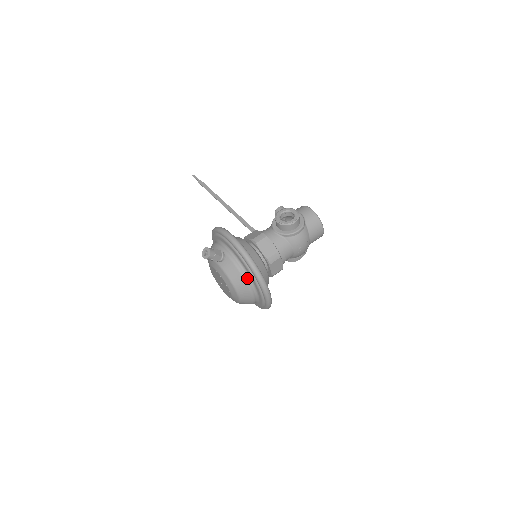
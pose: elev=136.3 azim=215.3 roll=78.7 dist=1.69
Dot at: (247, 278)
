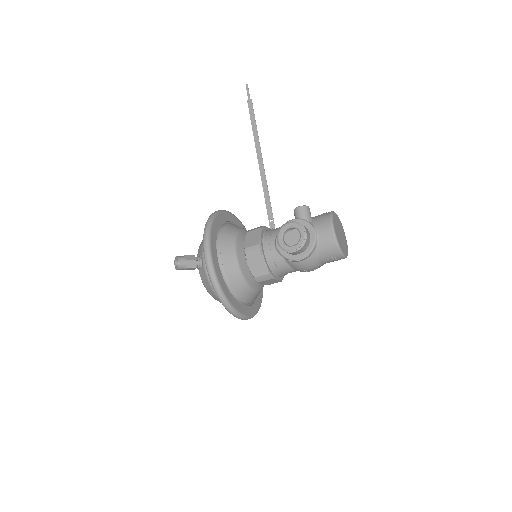
Dot at: occluded
